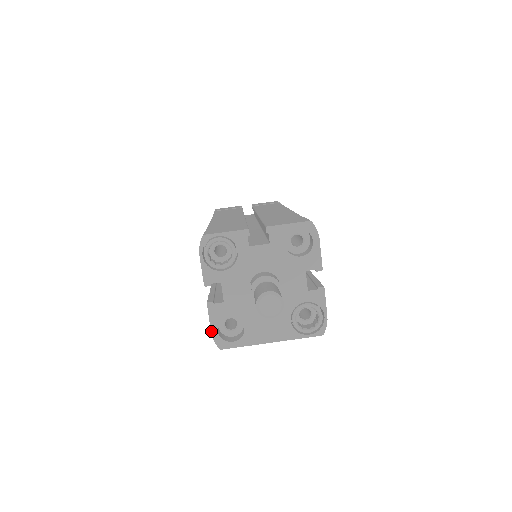
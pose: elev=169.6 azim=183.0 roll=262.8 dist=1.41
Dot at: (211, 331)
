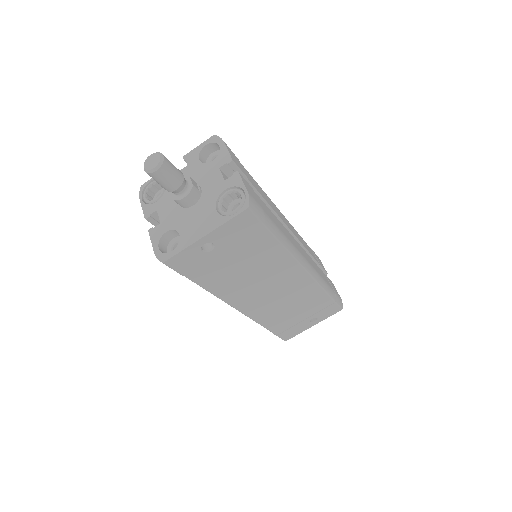
Dot at: (154, 251)
